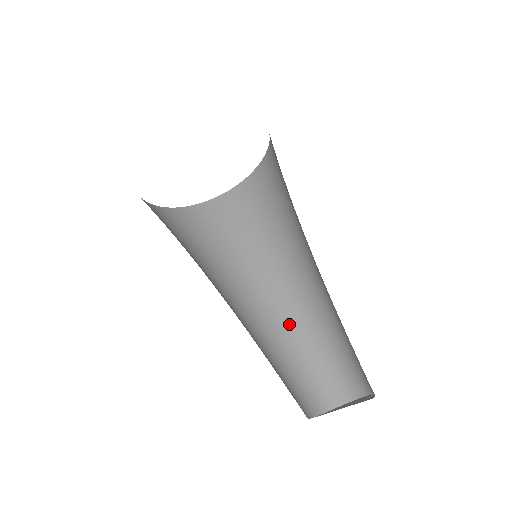
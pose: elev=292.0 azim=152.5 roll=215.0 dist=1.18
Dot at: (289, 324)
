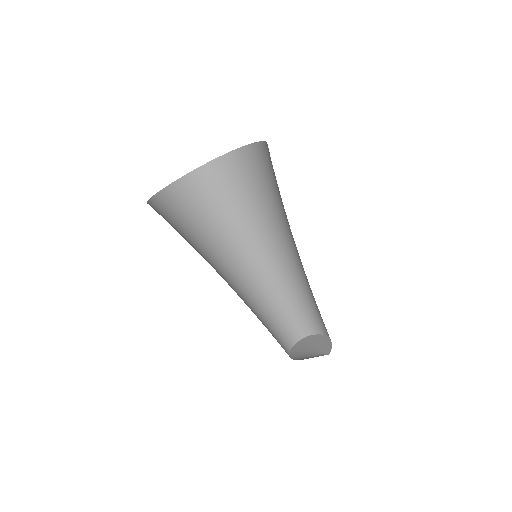
Dot at: (285, 281)
